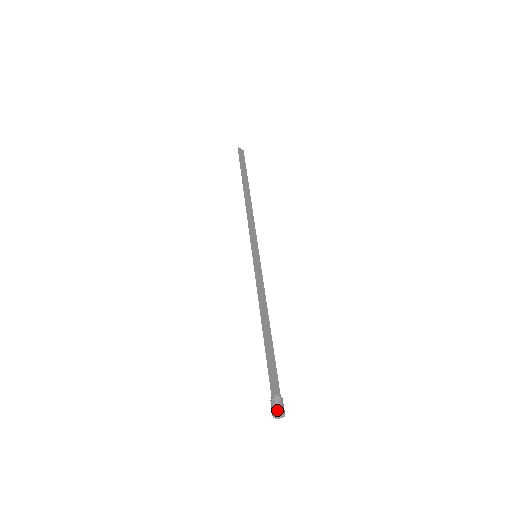
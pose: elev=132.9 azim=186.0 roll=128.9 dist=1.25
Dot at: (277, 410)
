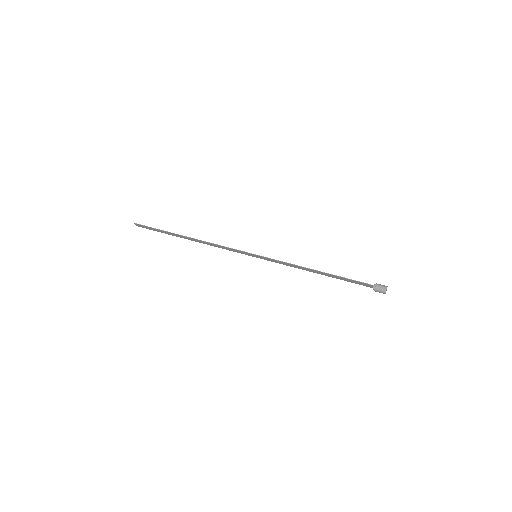
Dot at: (385, 286)
